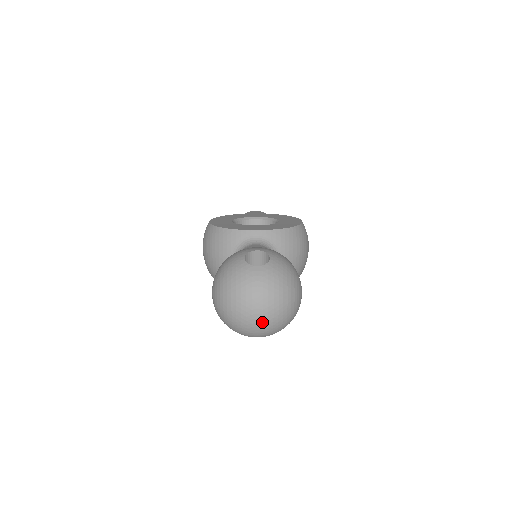
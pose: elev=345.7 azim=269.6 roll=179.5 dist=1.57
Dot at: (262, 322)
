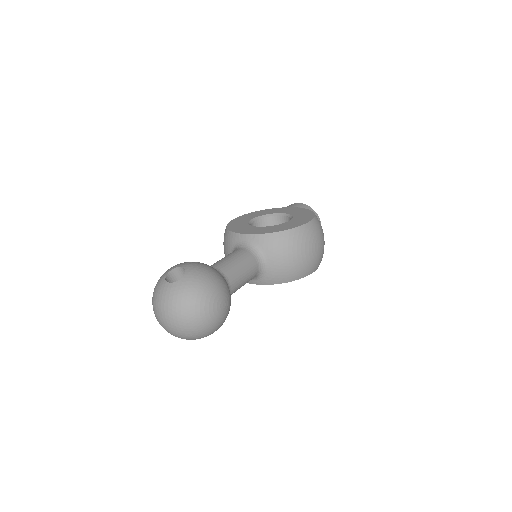
Dot at: (173, 330)
